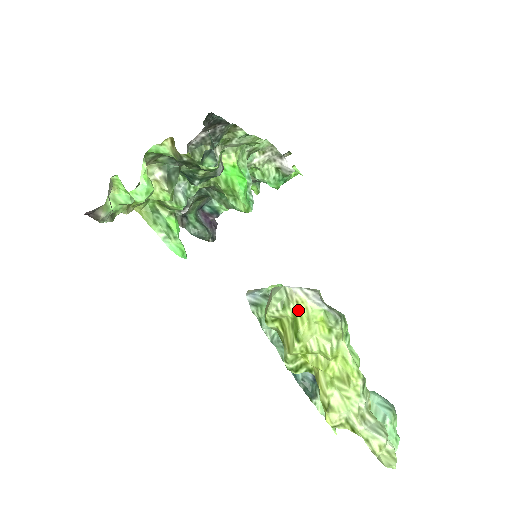
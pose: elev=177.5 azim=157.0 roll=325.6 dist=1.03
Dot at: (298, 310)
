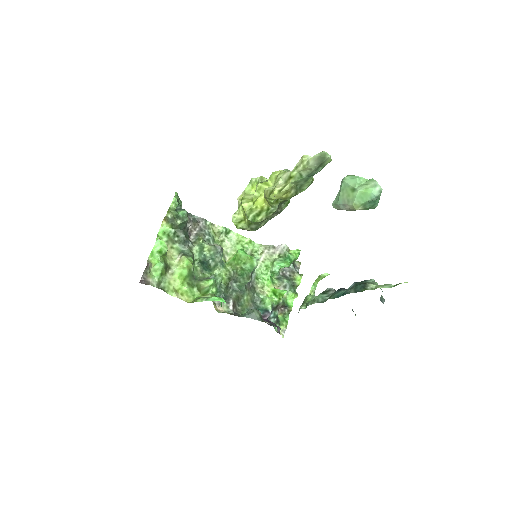
Dot at: occluded
